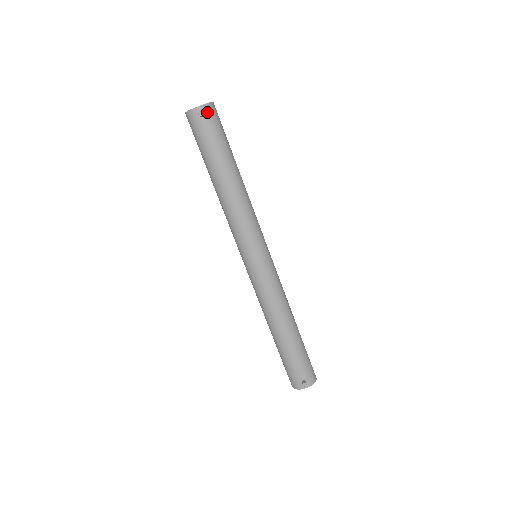
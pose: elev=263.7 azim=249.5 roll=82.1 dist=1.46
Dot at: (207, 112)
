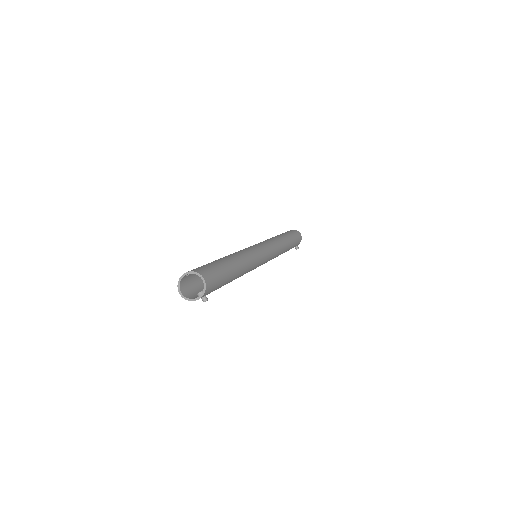
Dot at: (207, 292)
